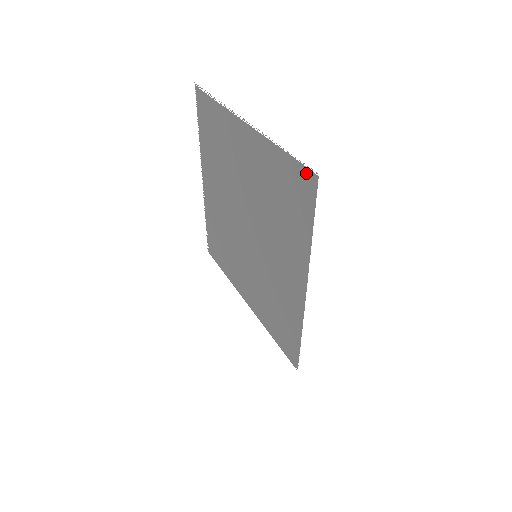
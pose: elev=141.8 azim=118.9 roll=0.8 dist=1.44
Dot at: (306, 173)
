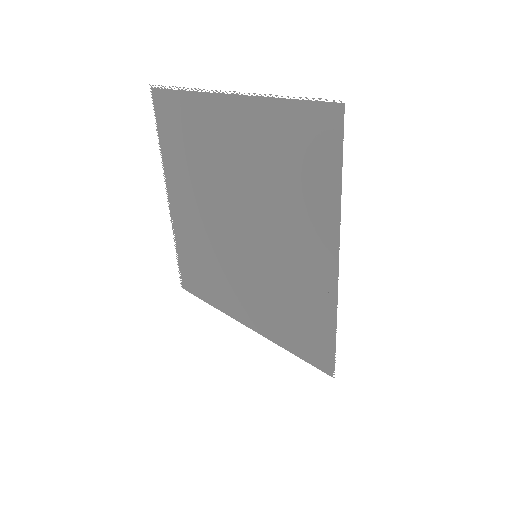
Dot at: (325, 110)
